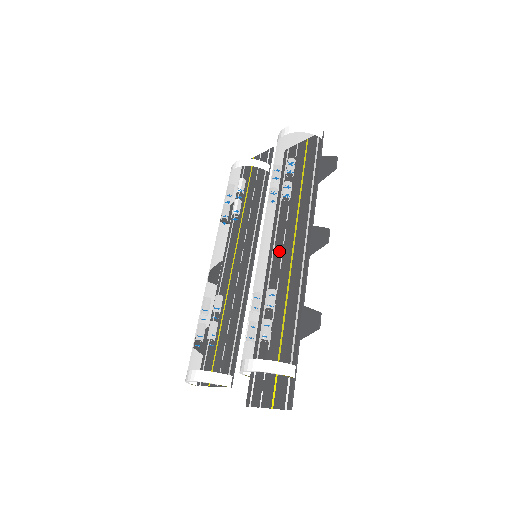
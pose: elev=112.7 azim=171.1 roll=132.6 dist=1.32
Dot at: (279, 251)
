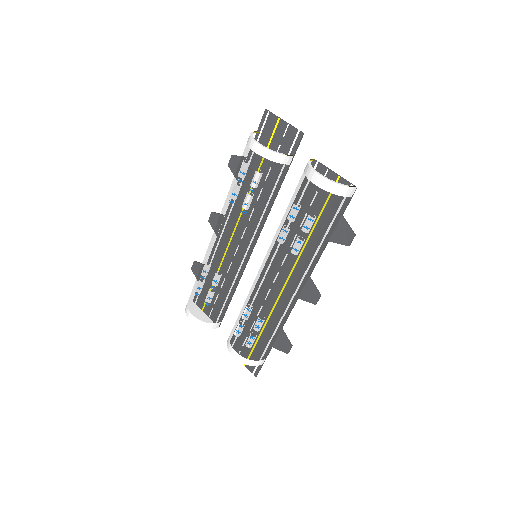
Dot at: (275, 298)
